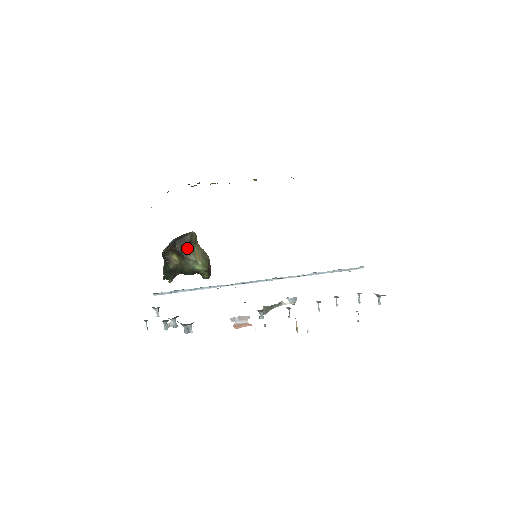
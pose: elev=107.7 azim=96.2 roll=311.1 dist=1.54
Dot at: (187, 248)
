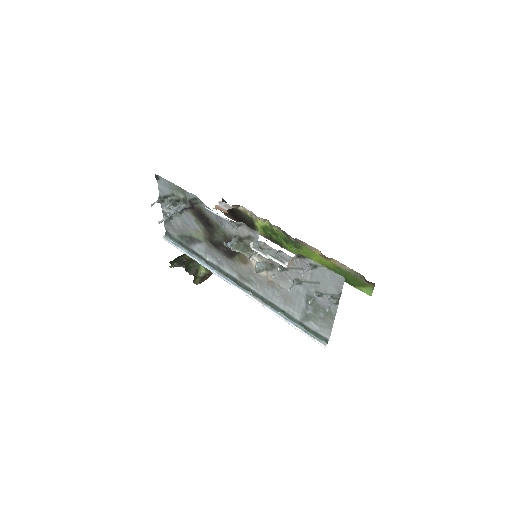
Dot at: occluded
